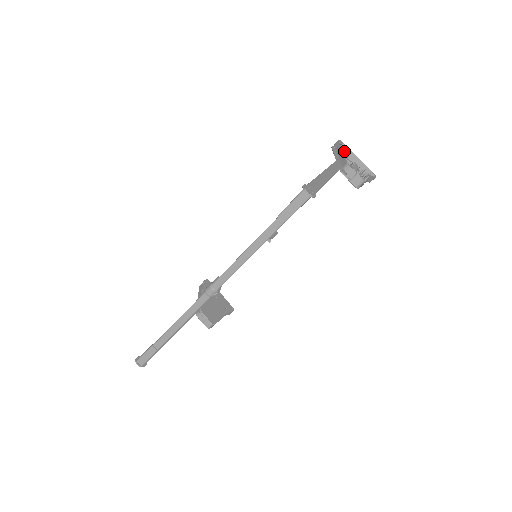
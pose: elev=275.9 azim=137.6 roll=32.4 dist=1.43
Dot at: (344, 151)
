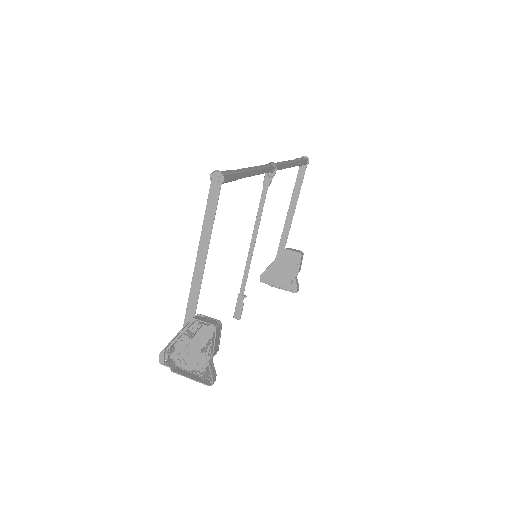
Dot at: (268, 281)
